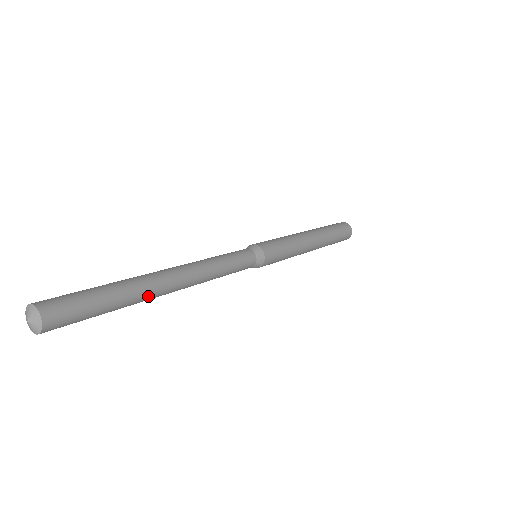
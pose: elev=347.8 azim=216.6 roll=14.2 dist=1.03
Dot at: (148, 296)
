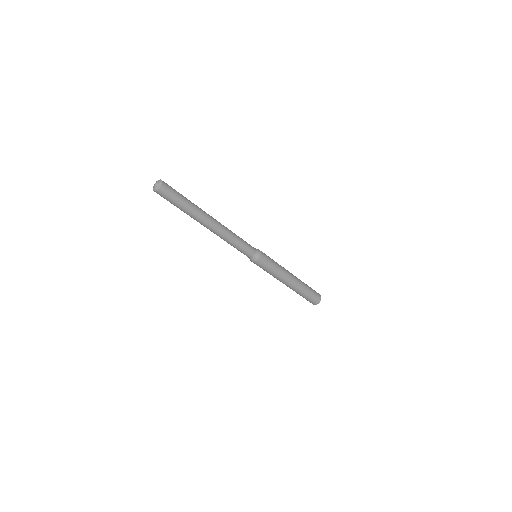
Dot at: (201, 216)
